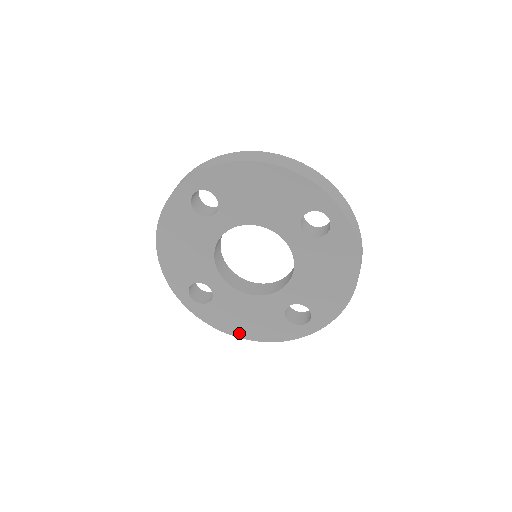
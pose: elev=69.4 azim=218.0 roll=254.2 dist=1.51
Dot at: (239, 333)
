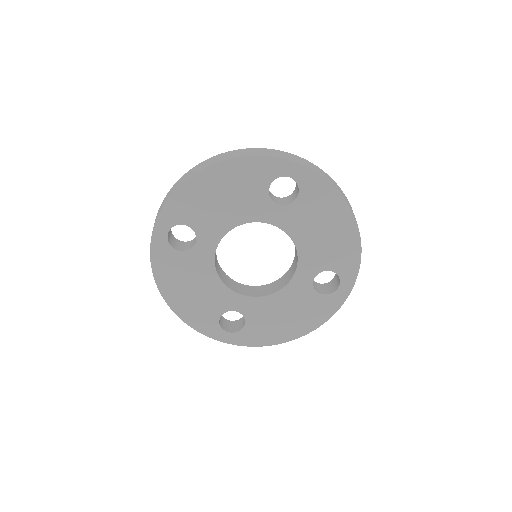
Dot at: (289, 336)
